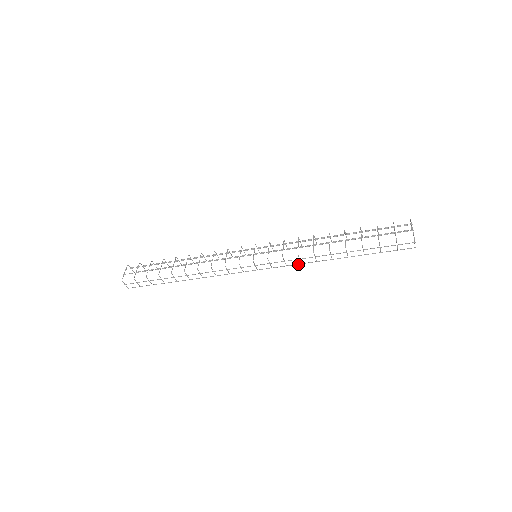
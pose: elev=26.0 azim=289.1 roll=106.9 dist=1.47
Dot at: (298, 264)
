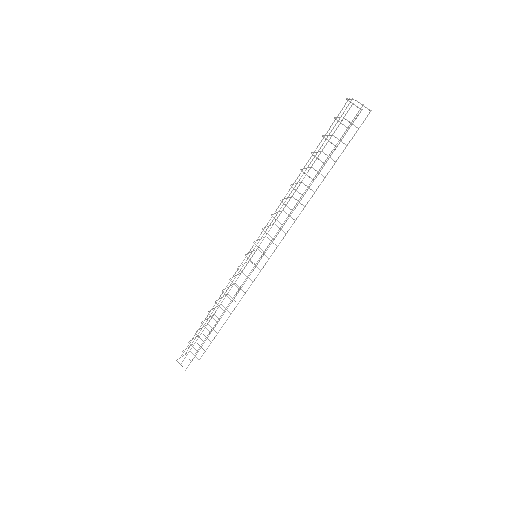
Dot at: occluded
